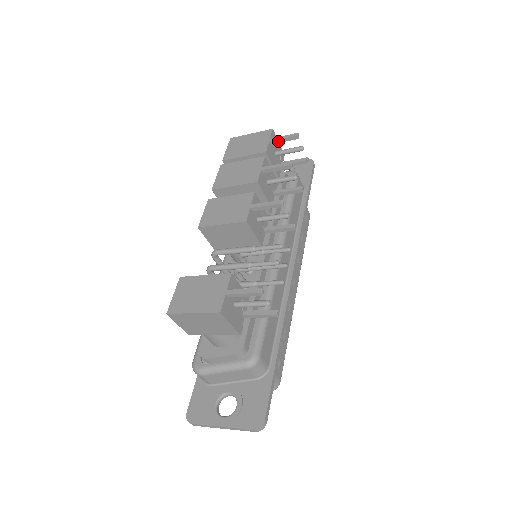
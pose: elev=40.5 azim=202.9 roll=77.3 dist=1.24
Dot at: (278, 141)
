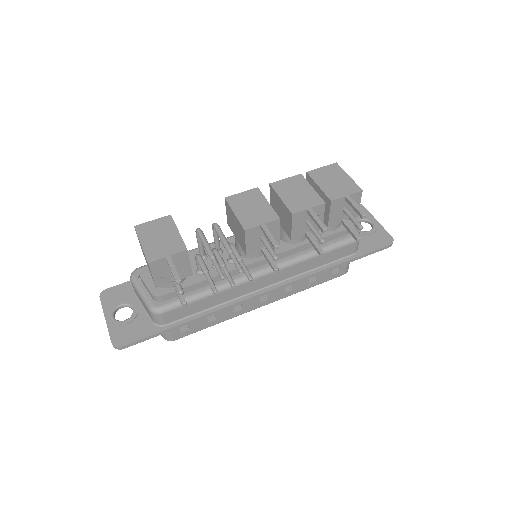
Dot at: (350, 203)
